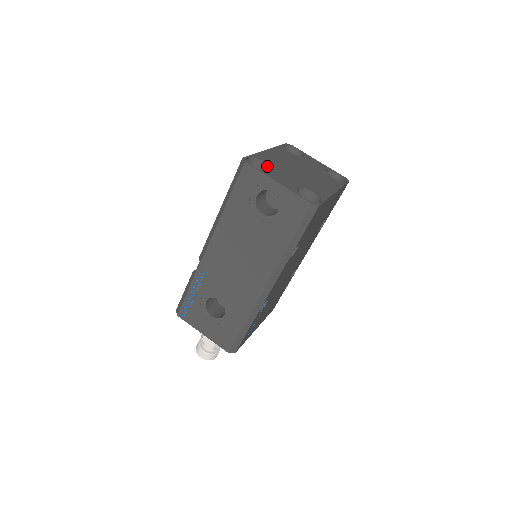
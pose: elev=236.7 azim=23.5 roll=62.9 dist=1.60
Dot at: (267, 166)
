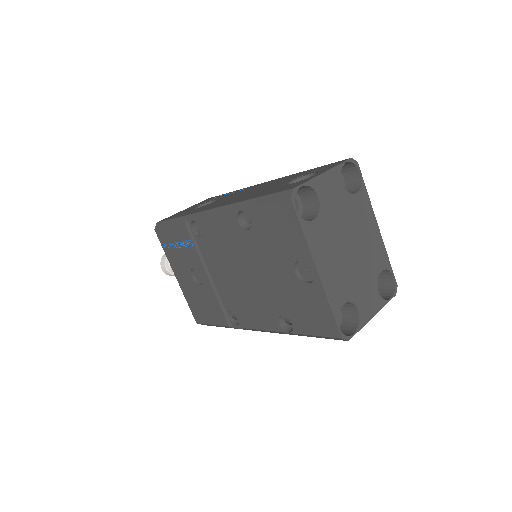
Dot at: occluded
